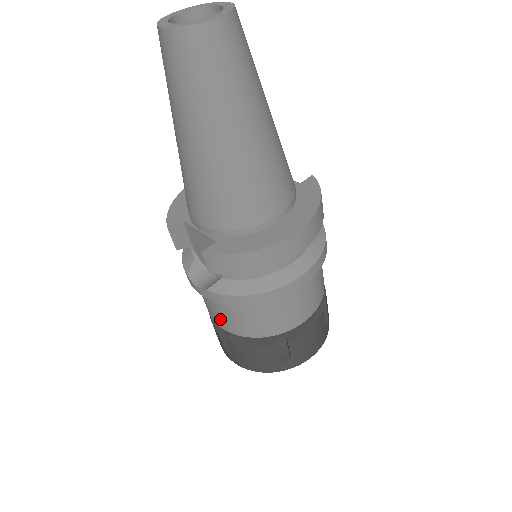
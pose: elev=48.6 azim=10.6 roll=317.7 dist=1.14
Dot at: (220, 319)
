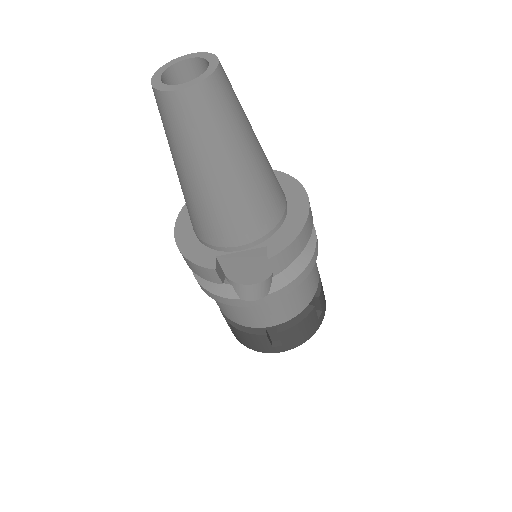
Dot at: (273, 318)
